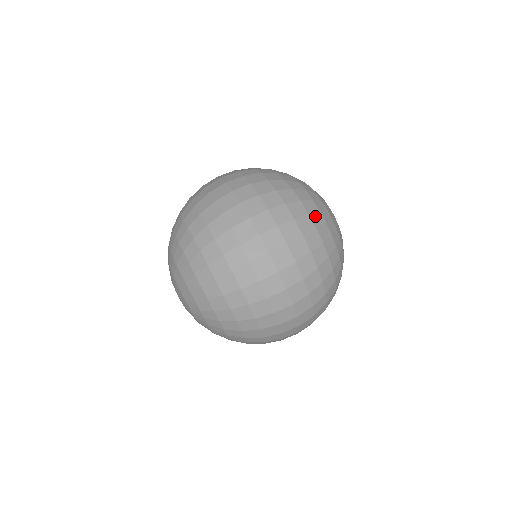
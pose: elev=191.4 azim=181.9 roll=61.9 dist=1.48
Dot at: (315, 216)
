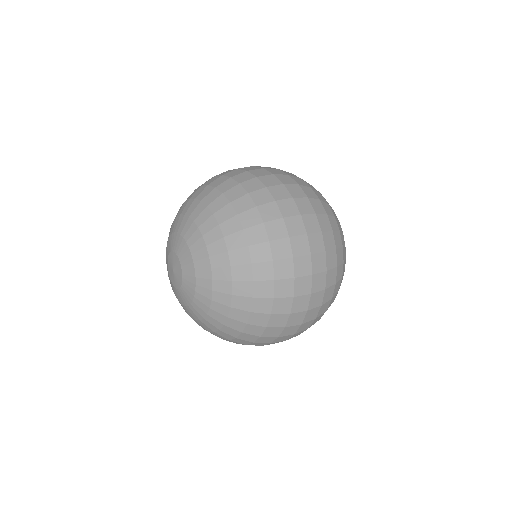
Dot at: (338, 222)
